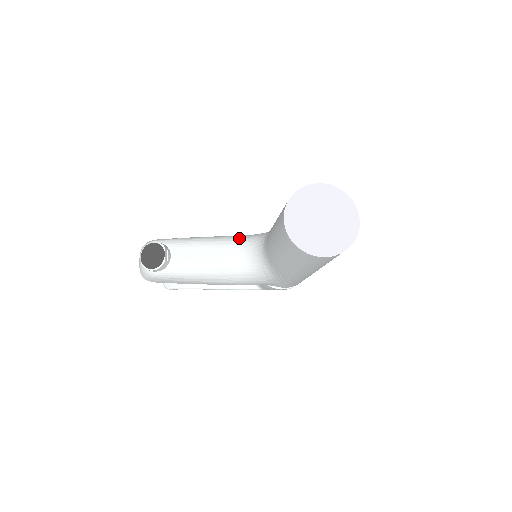
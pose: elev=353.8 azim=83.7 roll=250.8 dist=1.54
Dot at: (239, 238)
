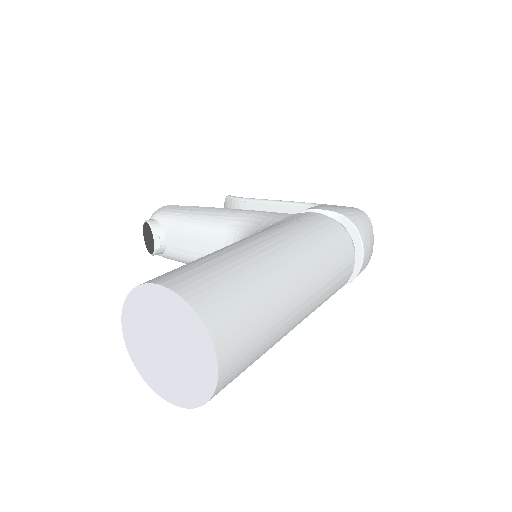
Dot at: (237, 225)
